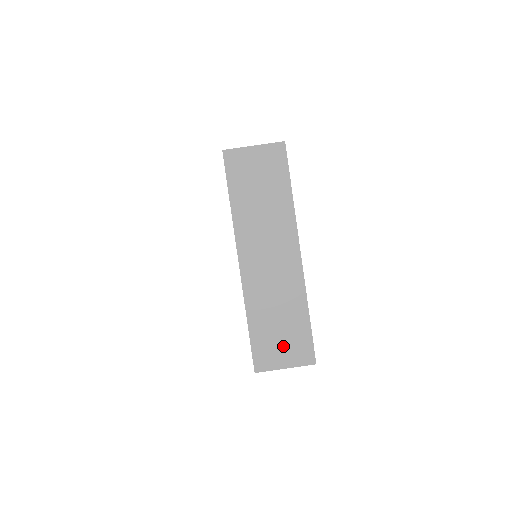
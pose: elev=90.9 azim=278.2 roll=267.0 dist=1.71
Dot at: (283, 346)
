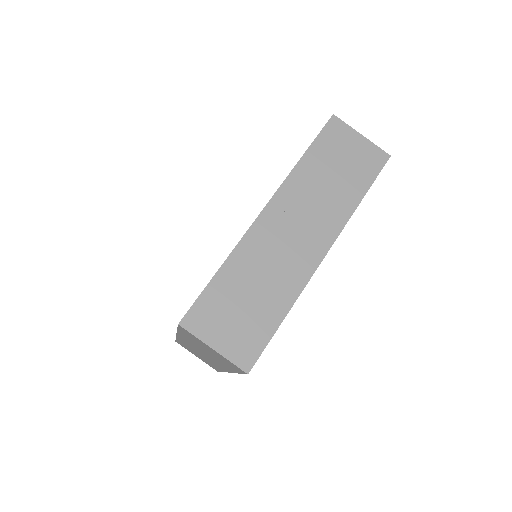
Dot at: (232, 324)
